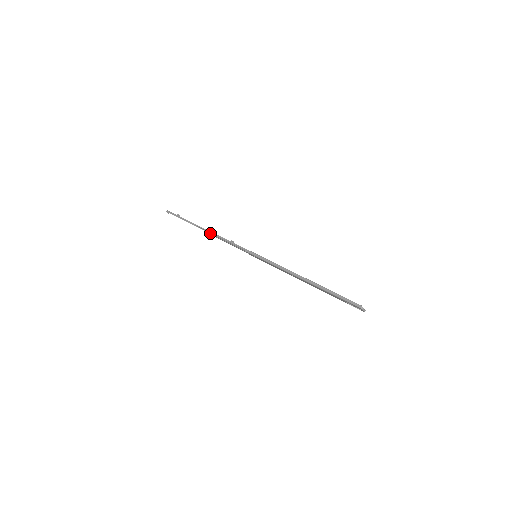
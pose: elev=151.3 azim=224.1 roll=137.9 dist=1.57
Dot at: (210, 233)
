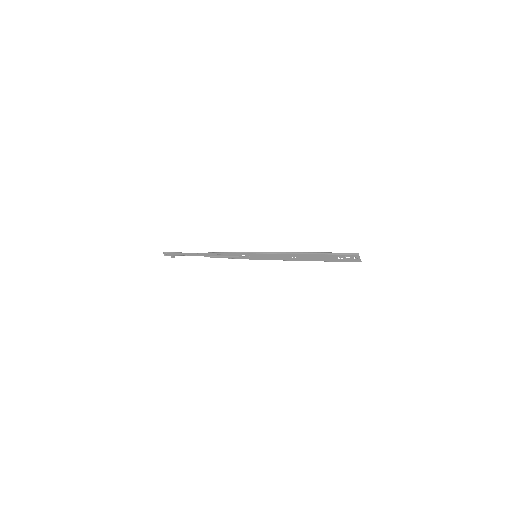
Dot at: (210, 253)
